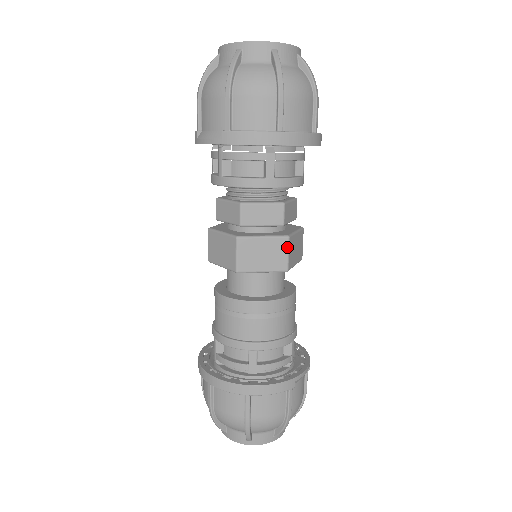
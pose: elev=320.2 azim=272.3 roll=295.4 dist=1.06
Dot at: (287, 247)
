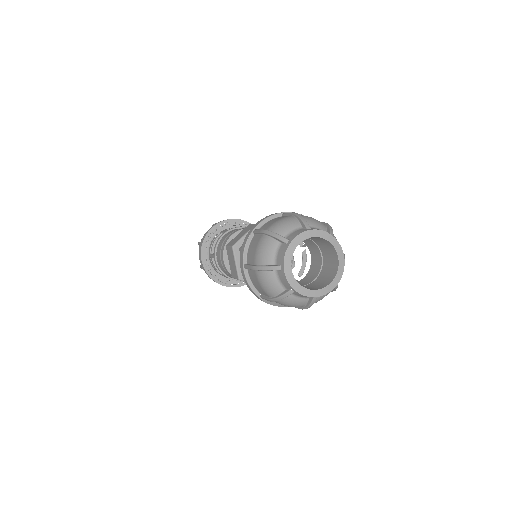
Dot at: occluded
